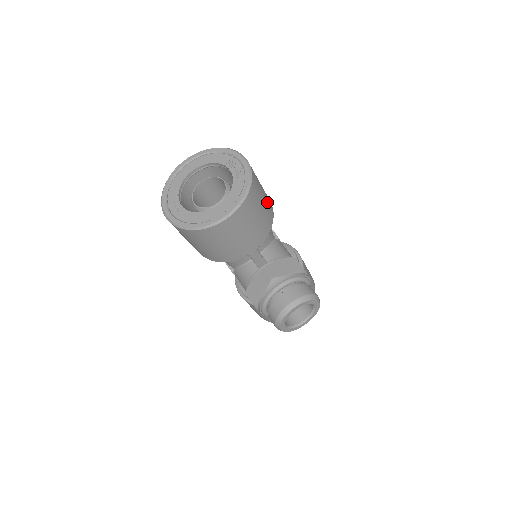
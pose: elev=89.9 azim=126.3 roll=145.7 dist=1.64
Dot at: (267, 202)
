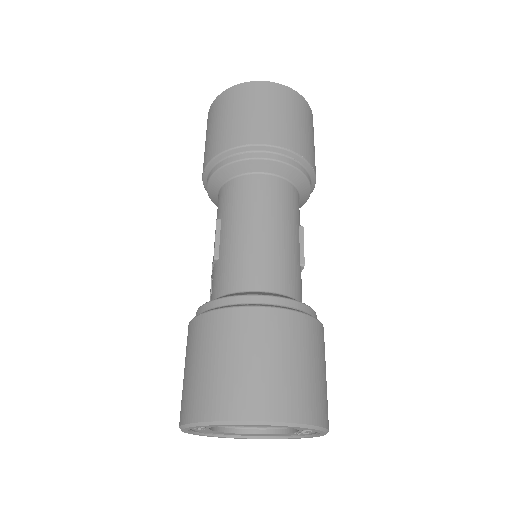
Dot at: occluded
